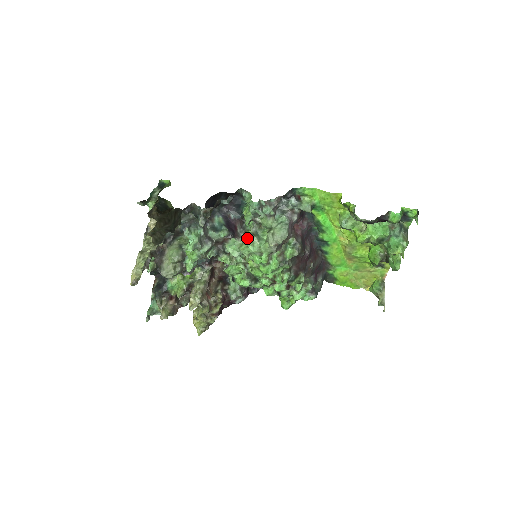
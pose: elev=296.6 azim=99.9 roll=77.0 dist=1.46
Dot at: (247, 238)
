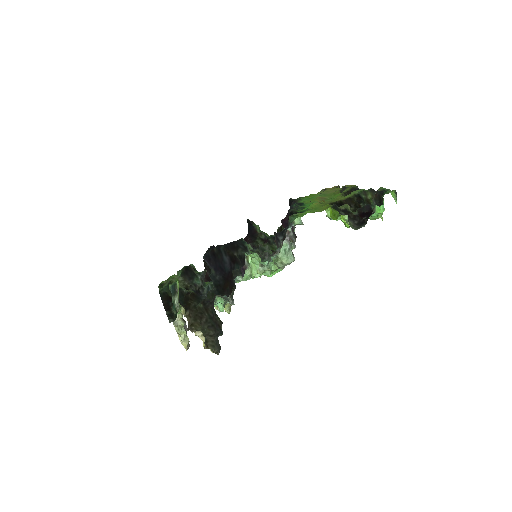
Dot at: (259, 272)
